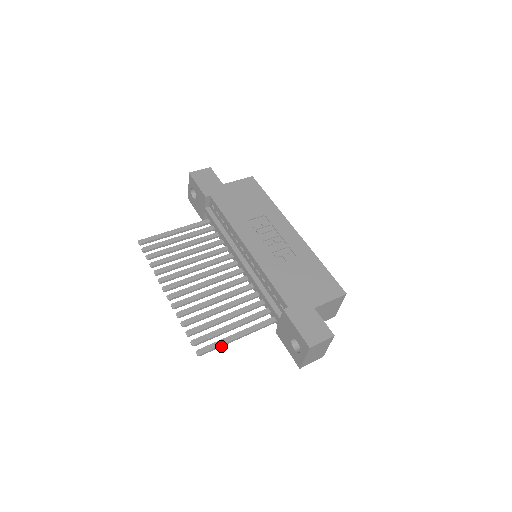
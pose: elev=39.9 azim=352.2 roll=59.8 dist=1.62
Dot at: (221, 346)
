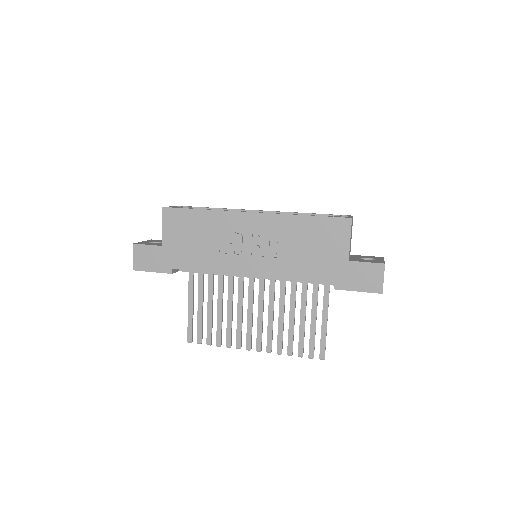
Dot at: occluded
